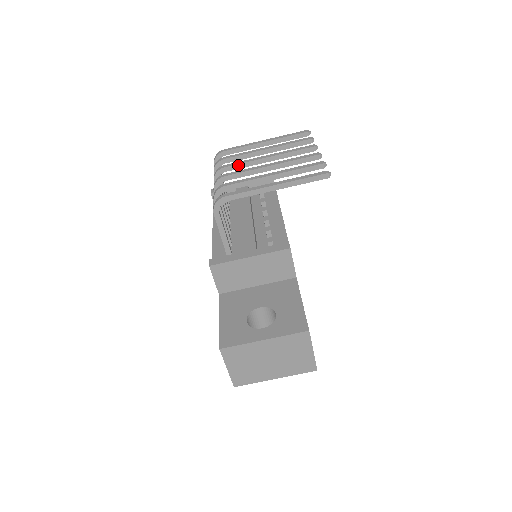
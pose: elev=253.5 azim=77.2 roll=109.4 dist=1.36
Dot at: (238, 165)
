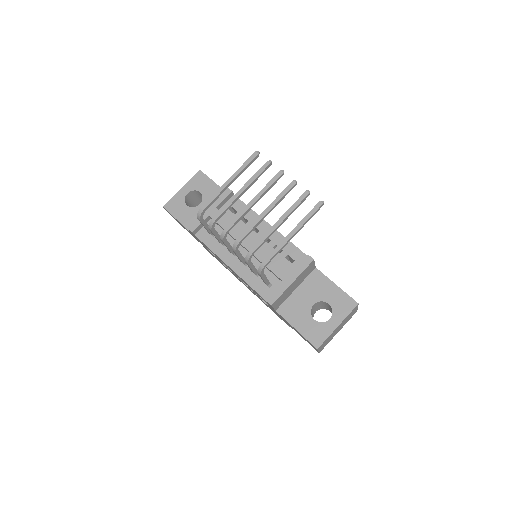
Dot at: (237, 221)
